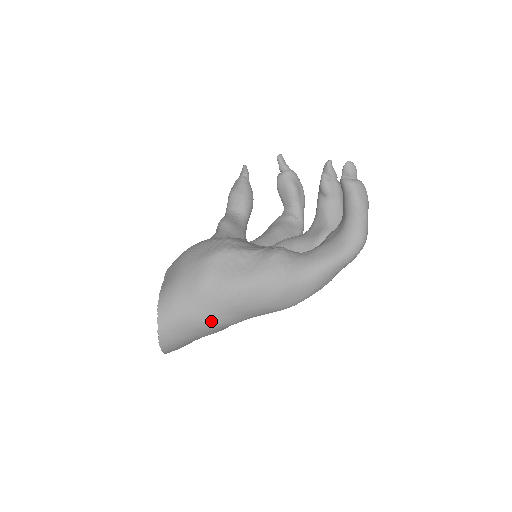
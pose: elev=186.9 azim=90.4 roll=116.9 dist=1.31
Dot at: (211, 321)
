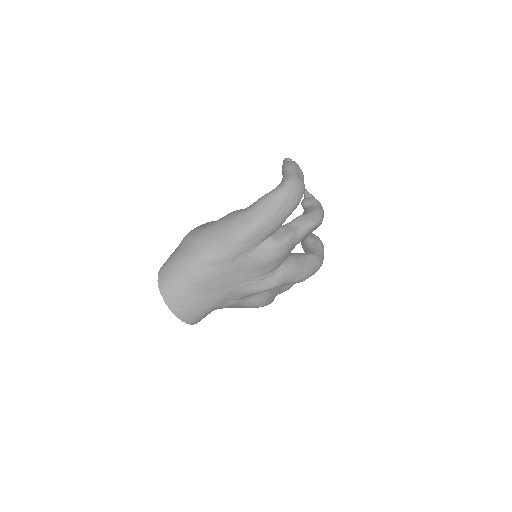
Dot at: (187, 254)
